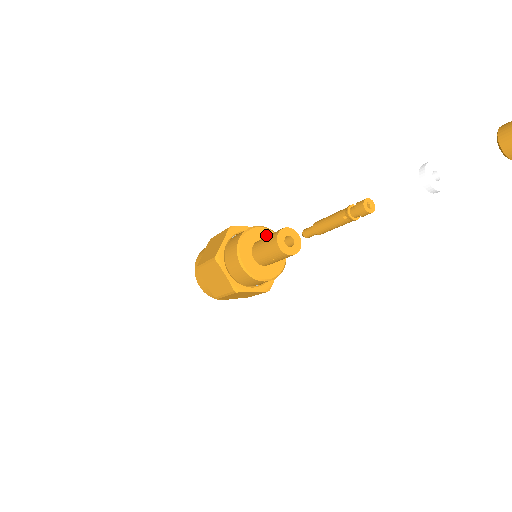
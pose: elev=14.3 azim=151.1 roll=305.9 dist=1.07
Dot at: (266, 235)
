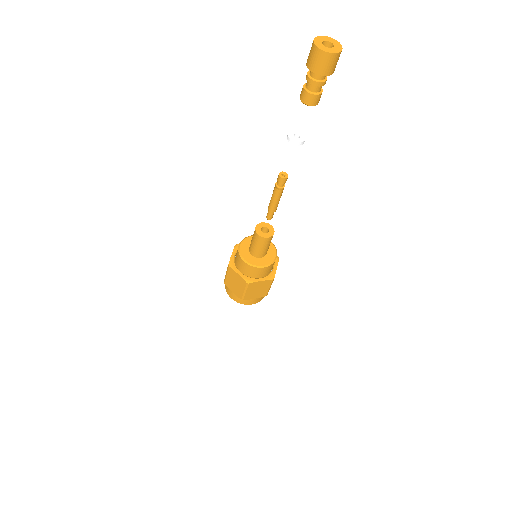
Dot at: (269, 246)
